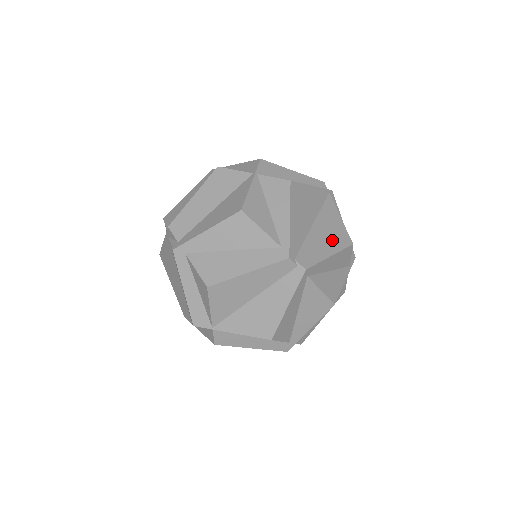
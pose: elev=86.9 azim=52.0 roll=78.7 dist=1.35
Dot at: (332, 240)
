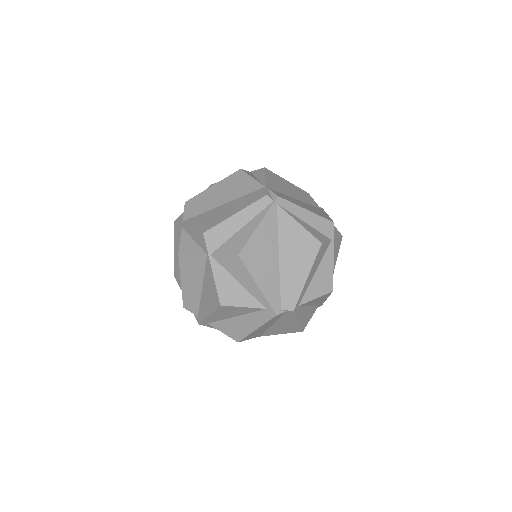
Dot at: (302, 259)
